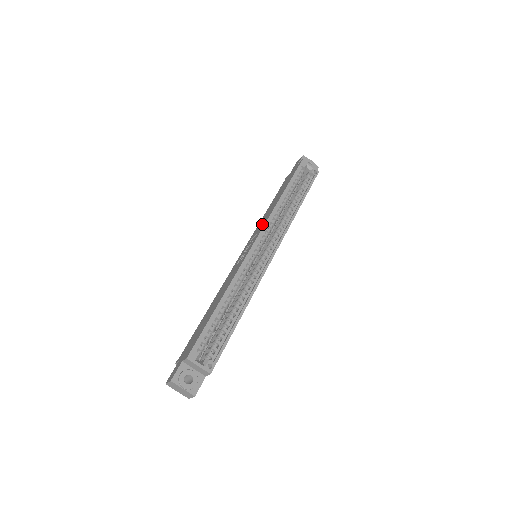
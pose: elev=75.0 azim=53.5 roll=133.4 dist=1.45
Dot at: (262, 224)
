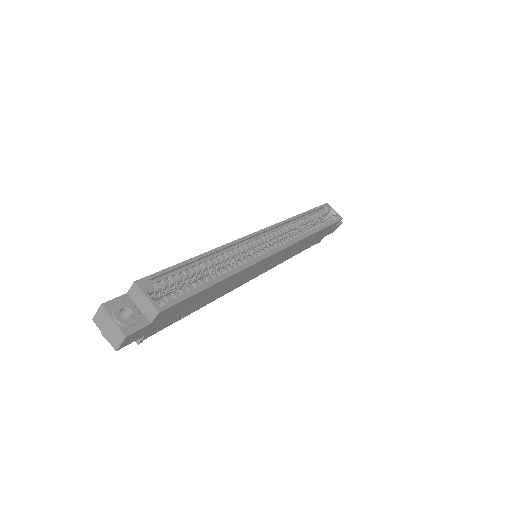
Dot at: occluded
